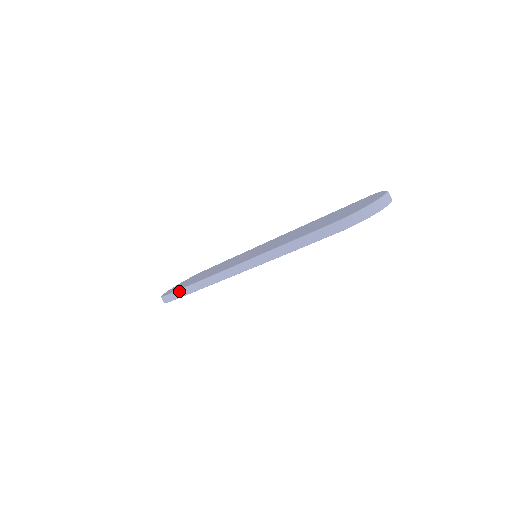
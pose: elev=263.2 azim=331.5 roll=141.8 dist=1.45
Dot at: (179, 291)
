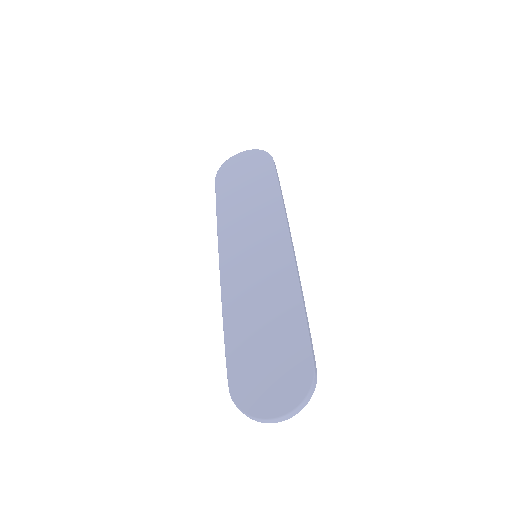
Dot at: (216, 197)
